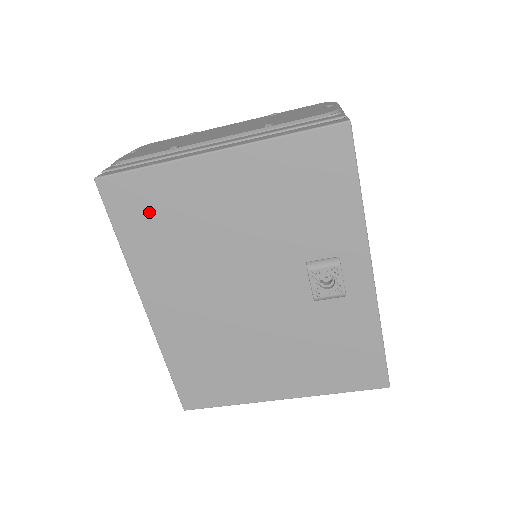
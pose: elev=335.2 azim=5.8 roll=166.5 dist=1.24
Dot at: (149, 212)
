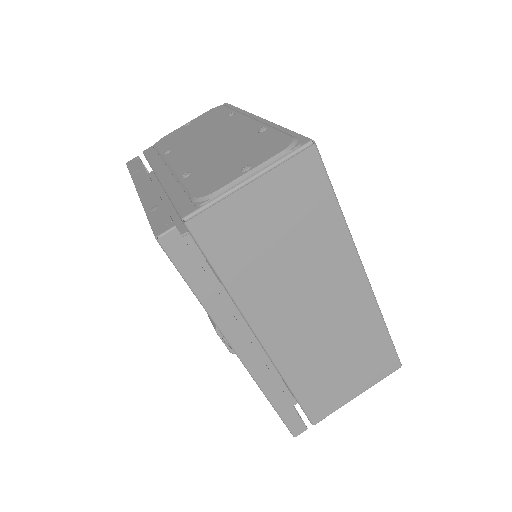
Dot at: occluded
